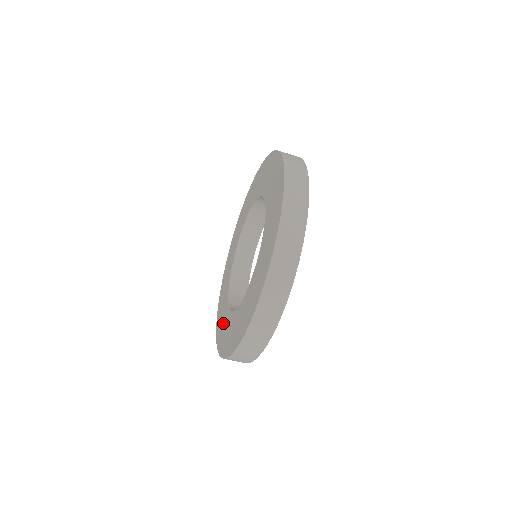
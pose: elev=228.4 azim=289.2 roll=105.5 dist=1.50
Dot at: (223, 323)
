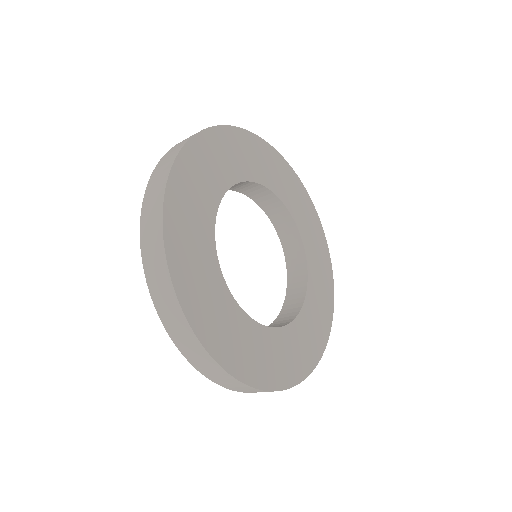
Dot at: occluded
